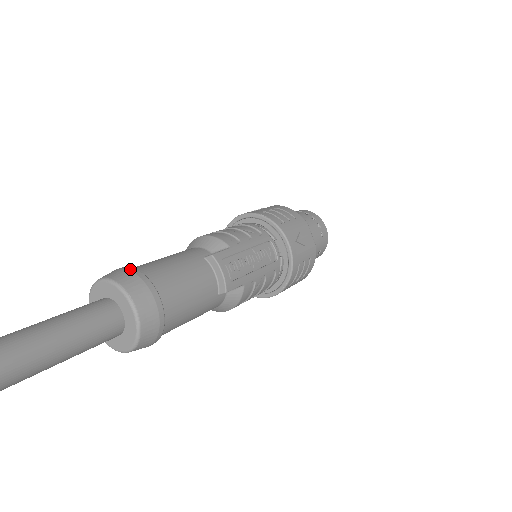
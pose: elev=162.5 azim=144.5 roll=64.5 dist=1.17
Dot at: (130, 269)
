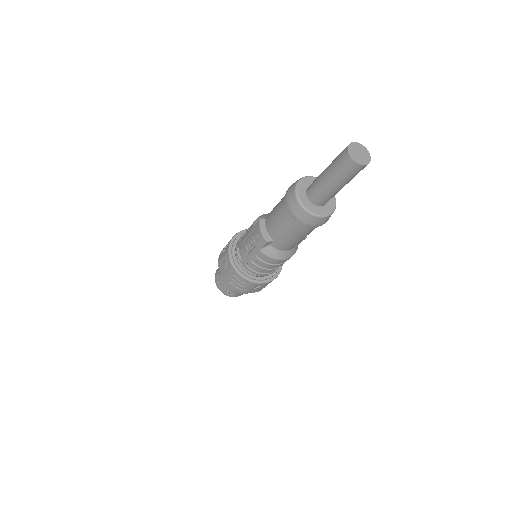
Dot at: occluded
